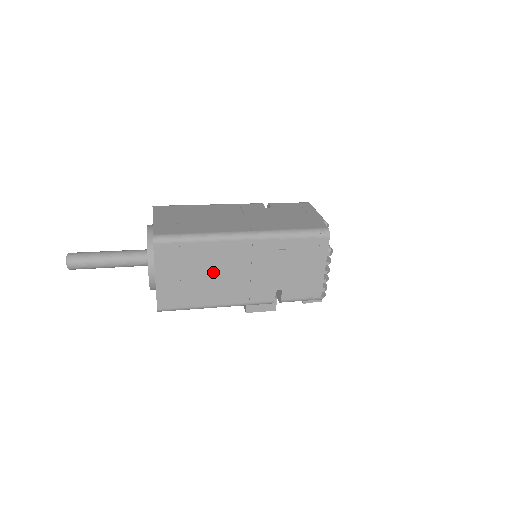
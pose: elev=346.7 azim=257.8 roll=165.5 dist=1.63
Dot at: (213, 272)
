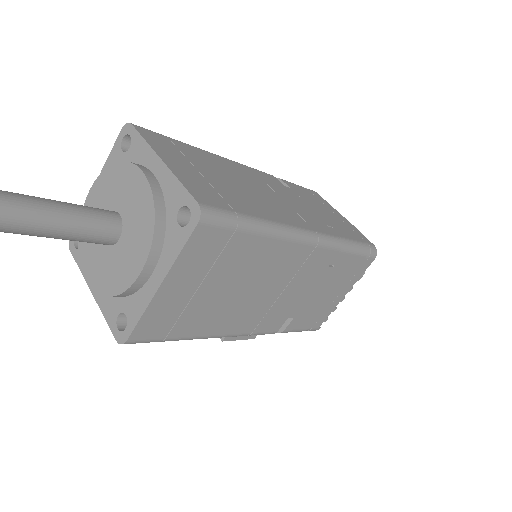
Dot at: (244, 286)
